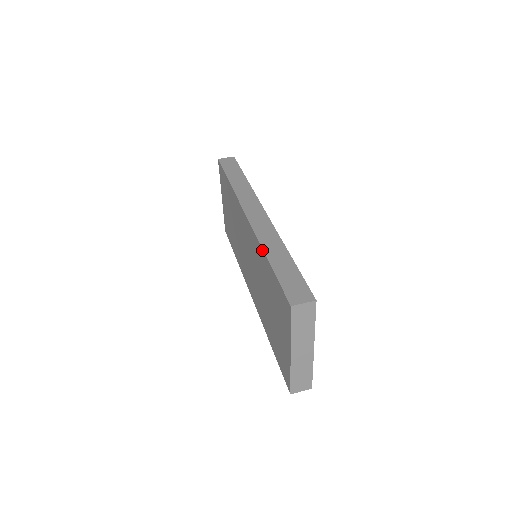
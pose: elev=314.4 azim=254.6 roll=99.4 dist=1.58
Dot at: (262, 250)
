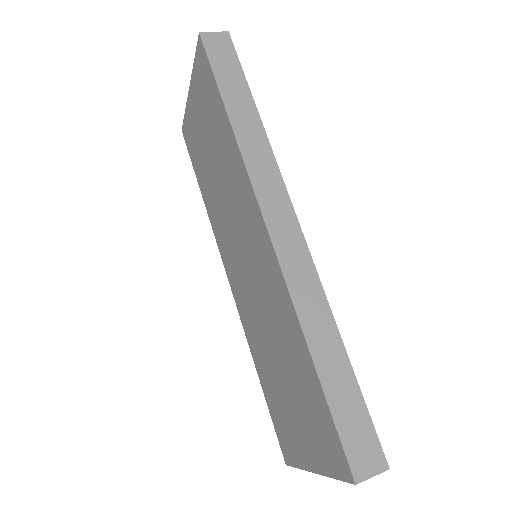
Dot at: (301, 332)
